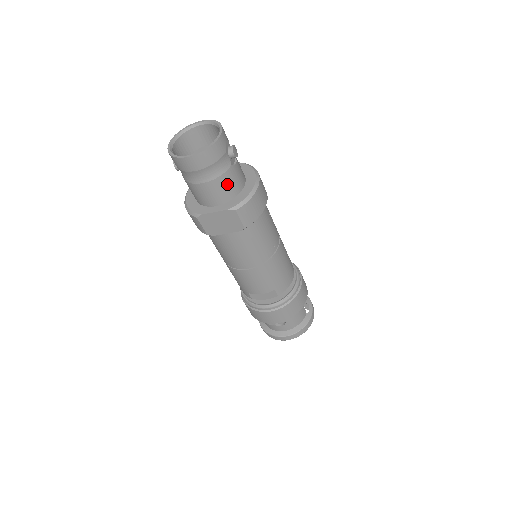
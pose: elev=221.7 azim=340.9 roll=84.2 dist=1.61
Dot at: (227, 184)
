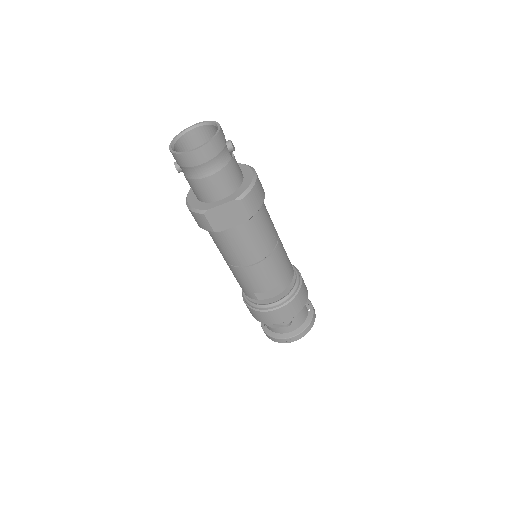
Dot at: (230, 176)
